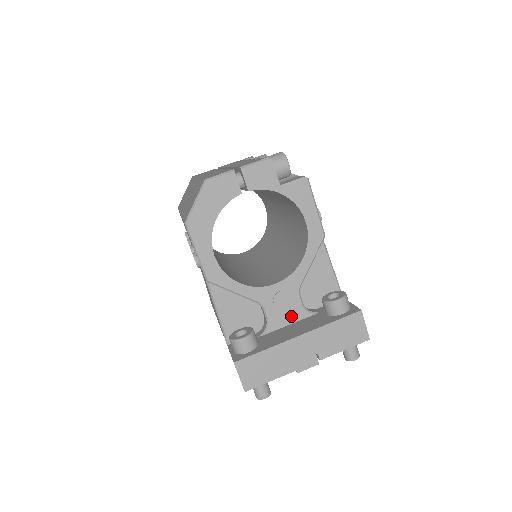
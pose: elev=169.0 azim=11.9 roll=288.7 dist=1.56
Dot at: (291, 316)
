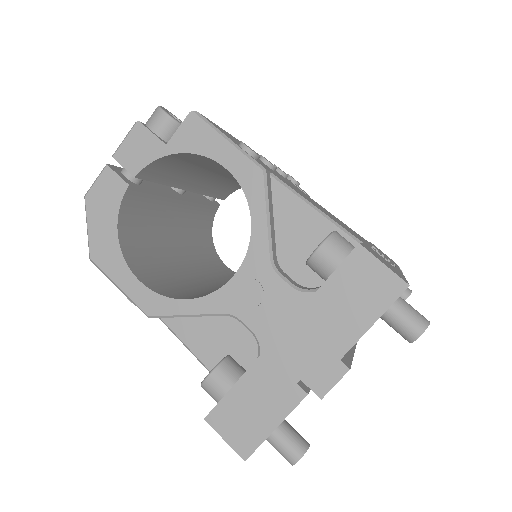
Dot at: (283, 311)
